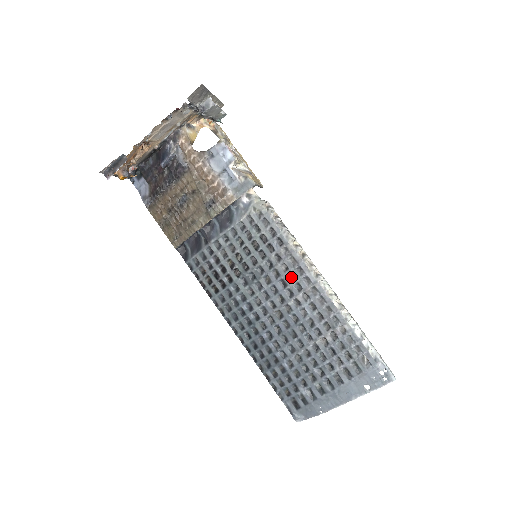
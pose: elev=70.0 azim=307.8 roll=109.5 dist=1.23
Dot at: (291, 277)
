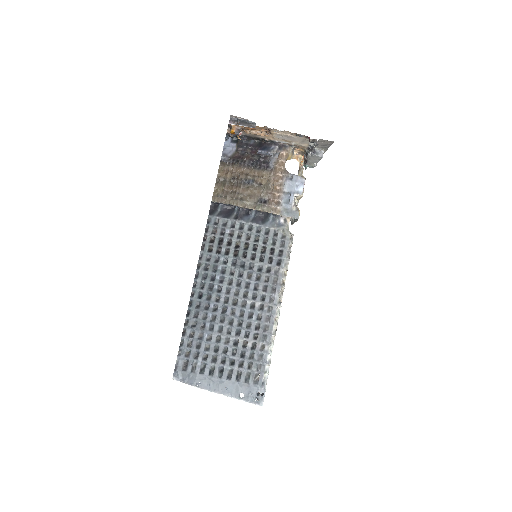
Dot at: (265, 288)
